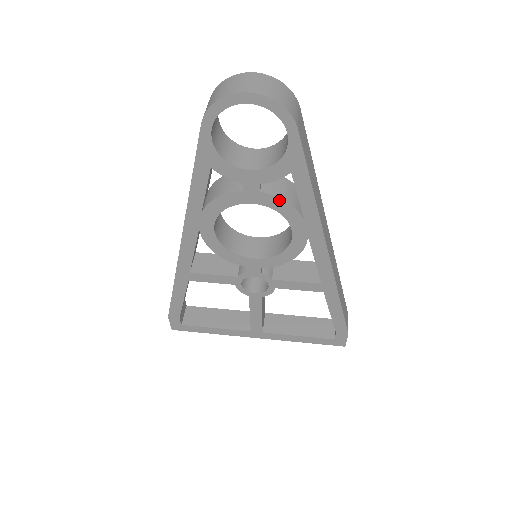
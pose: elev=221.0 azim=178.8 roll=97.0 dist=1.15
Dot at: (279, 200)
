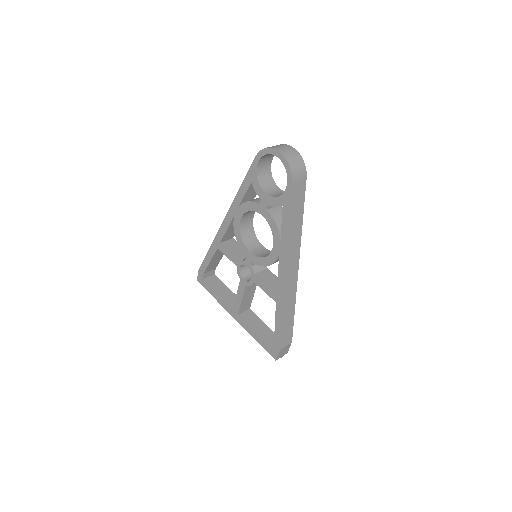
Dot at: (273, 220)
